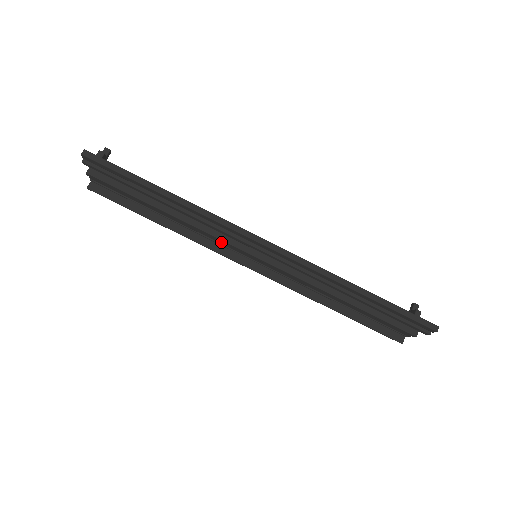
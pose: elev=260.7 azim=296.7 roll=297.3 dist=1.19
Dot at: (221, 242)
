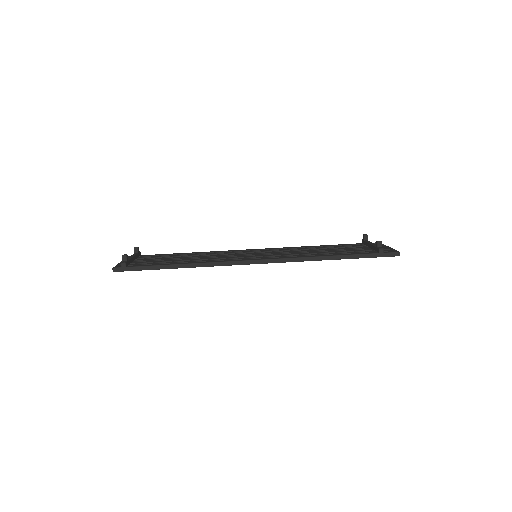
Dot at: occluded
